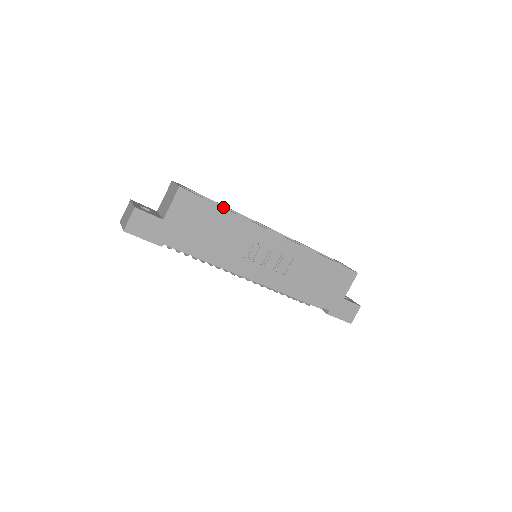
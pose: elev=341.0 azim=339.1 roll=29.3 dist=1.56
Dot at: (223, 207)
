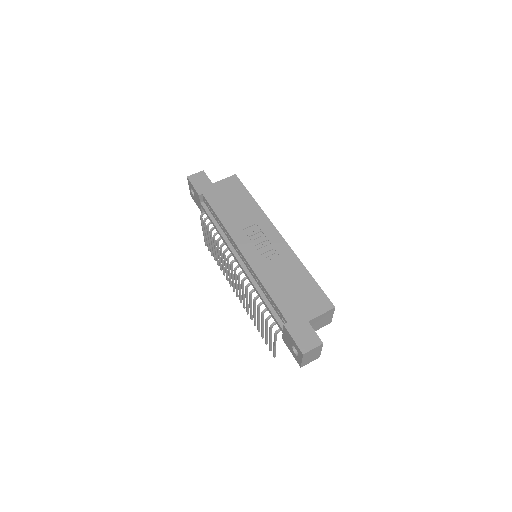
Dot at: (253, 199)
